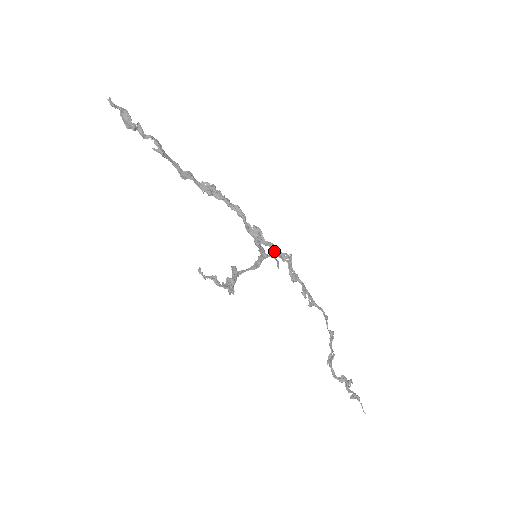
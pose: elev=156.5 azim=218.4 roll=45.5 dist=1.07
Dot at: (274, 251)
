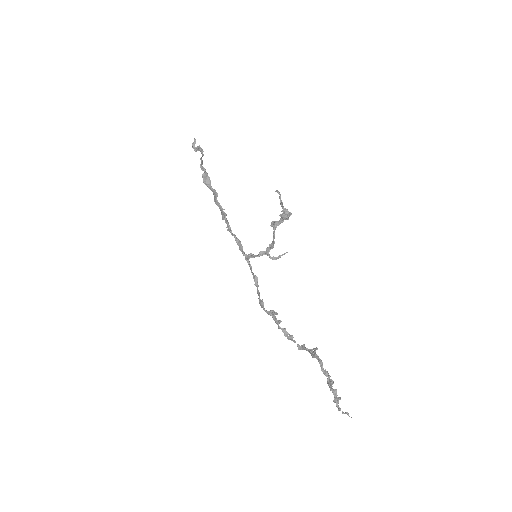
Dot at: occluded
